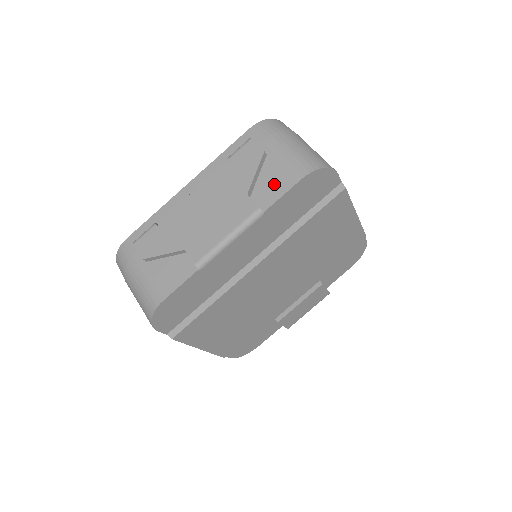
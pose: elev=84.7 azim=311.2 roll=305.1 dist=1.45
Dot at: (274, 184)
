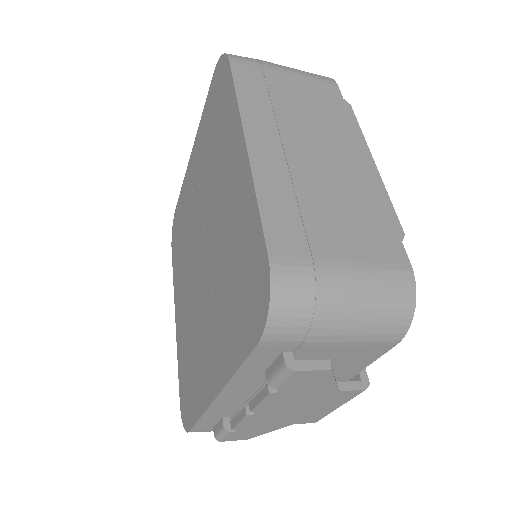
Dot at: (357, 360)
